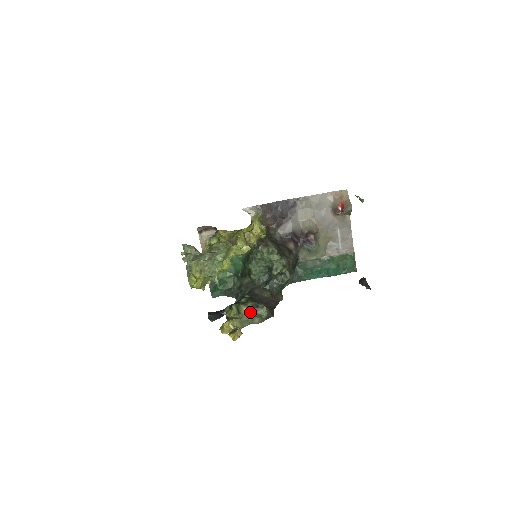
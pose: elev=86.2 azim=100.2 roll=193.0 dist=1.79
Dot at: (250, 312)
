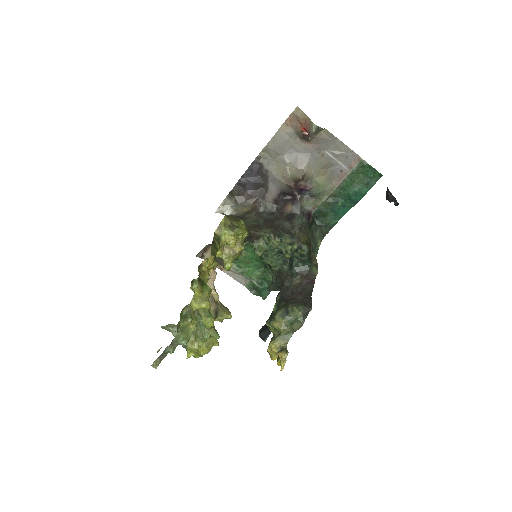
Dot at: (284, 323)
